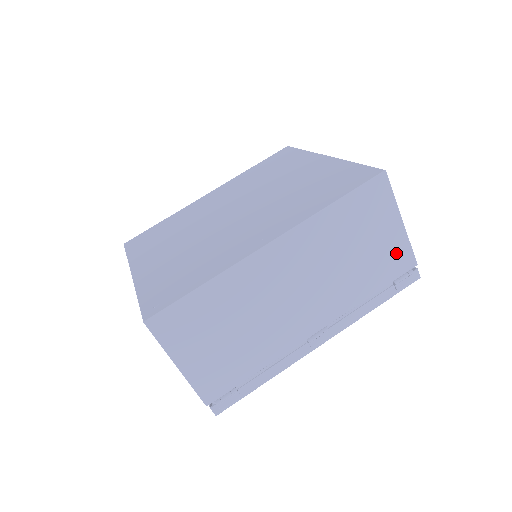
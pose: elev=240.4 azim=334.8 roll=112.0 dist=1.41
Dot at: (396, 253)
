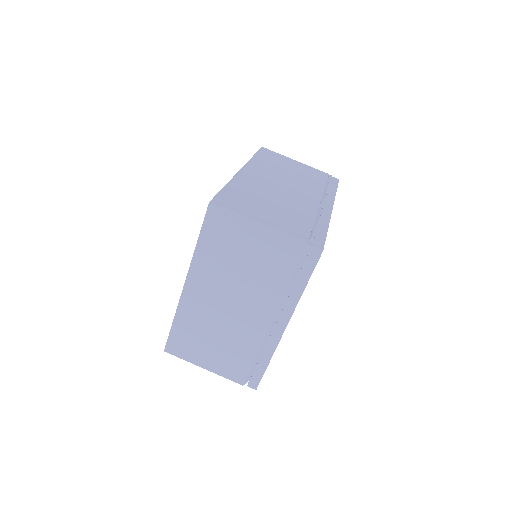
Dot at: (311, 171)
